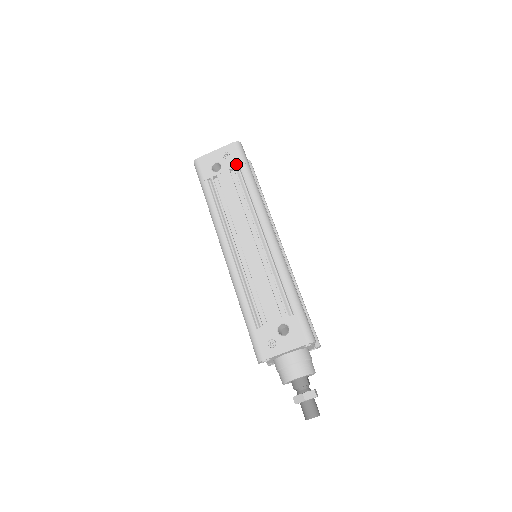
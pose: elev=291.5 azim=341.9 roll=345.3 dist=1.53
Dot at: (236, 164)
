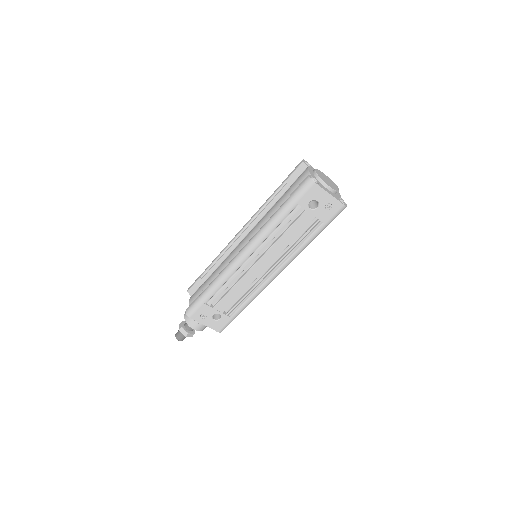
Dot at: (324, 220)
